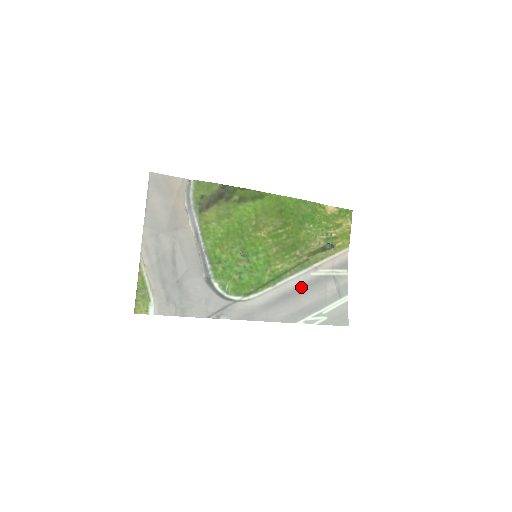
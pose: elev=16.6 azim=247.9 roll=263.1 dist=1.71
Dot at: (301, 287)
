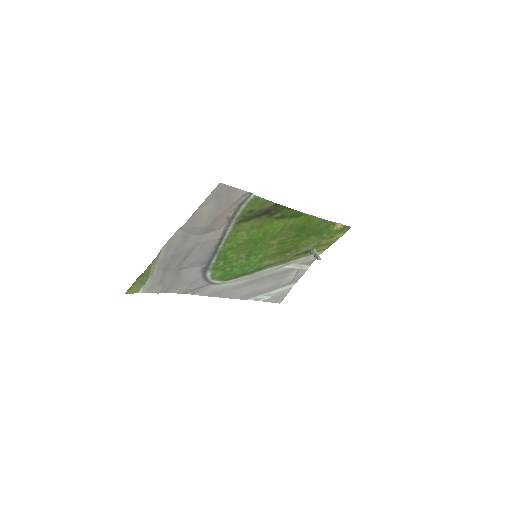
Dot at: (270, 275)
